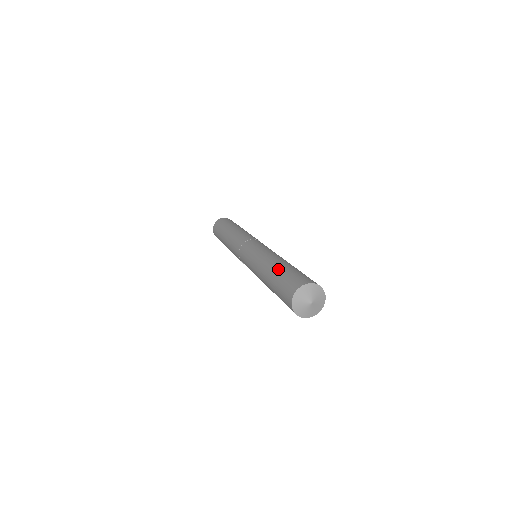
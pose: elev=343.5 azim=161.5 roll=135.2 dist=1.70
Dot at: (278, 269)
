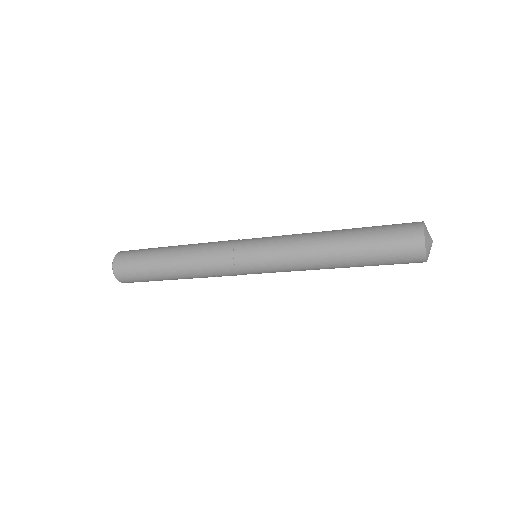
Dot at: (357, 236)
